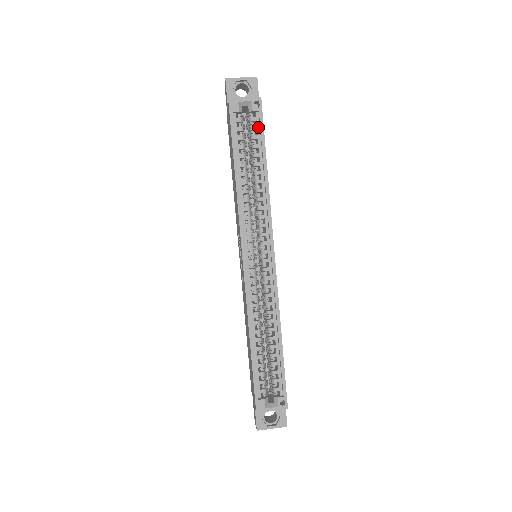
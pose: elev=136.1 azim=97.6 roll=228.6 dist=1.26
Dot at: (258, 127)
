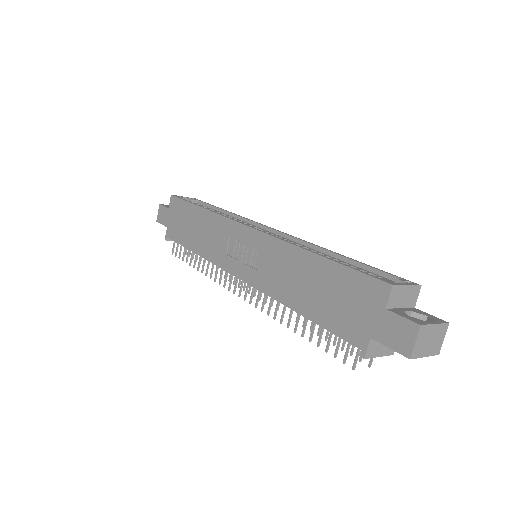
Dot at: (203, 206)
